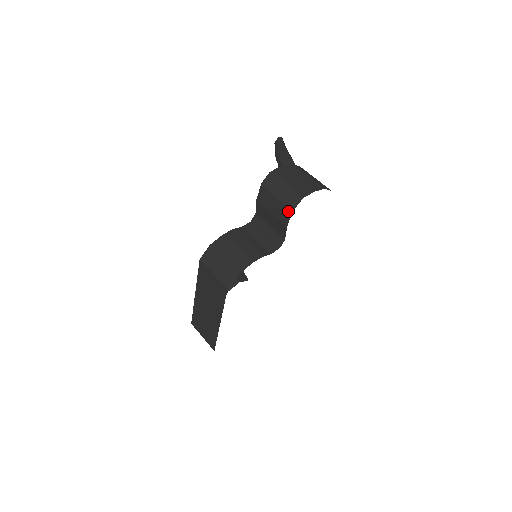
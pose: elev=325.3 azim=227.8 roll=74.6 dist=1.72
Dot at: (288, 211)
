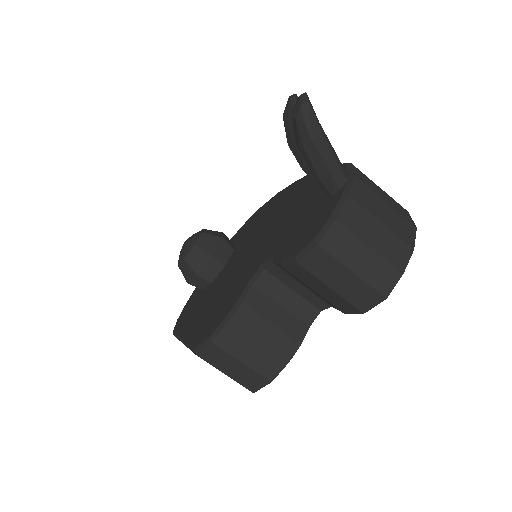
Dot at: (353, 309)
